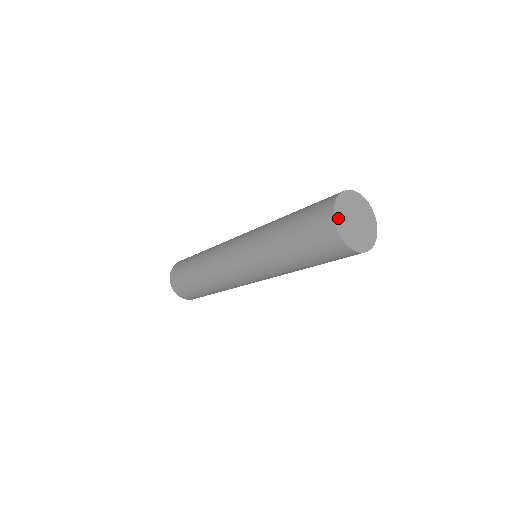
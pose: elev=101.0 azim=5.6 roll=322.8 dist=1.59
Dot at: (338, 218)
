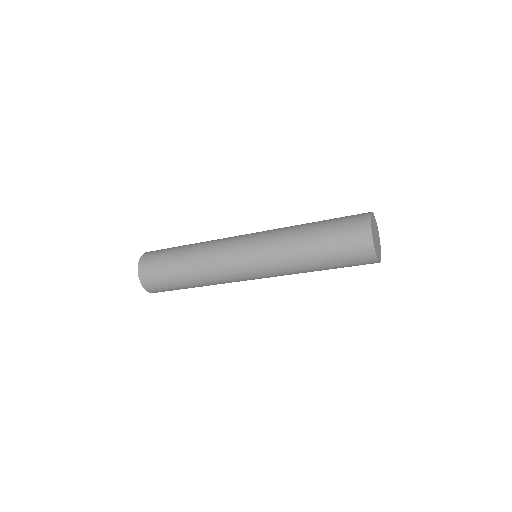
Dot at: (372, 217)
